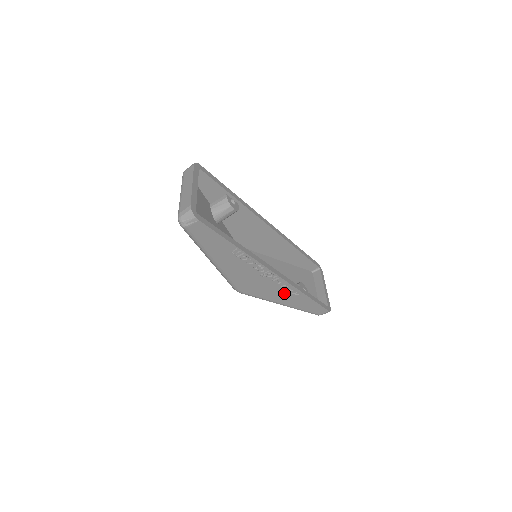
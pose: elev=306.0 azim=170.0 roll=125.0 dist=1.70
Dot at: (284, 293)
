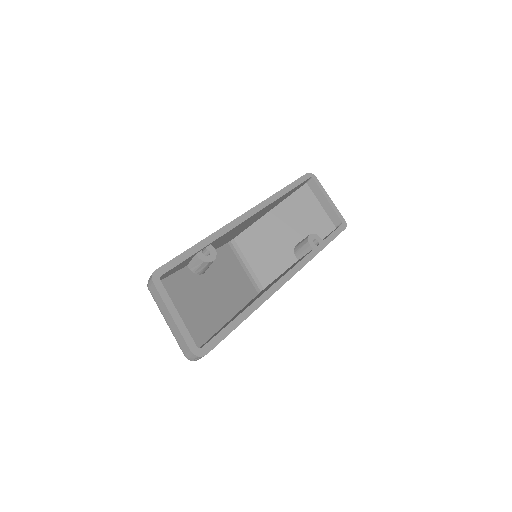
Dot at: occluded
